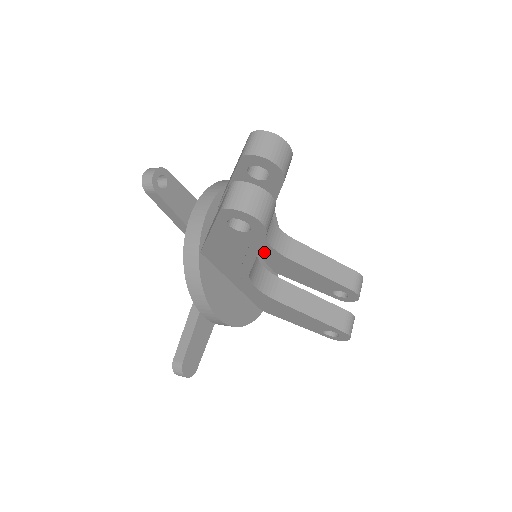
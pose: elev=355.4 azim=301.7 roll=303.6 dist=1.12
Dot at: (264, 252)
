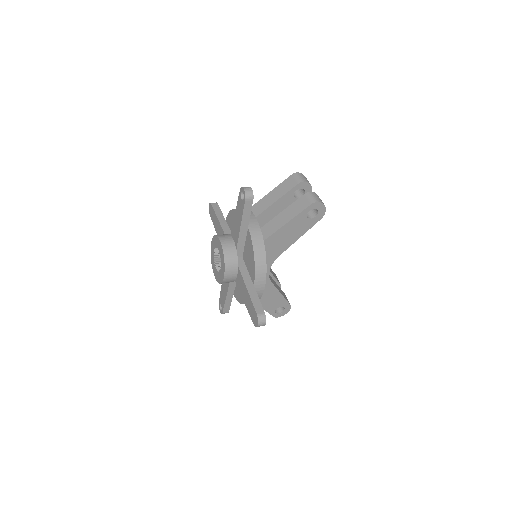
Dot at: occluded
